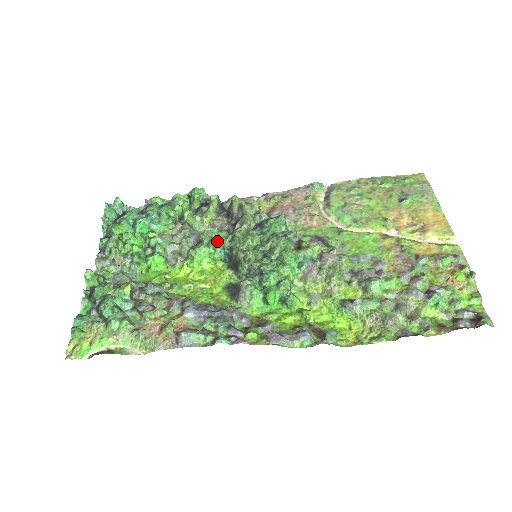
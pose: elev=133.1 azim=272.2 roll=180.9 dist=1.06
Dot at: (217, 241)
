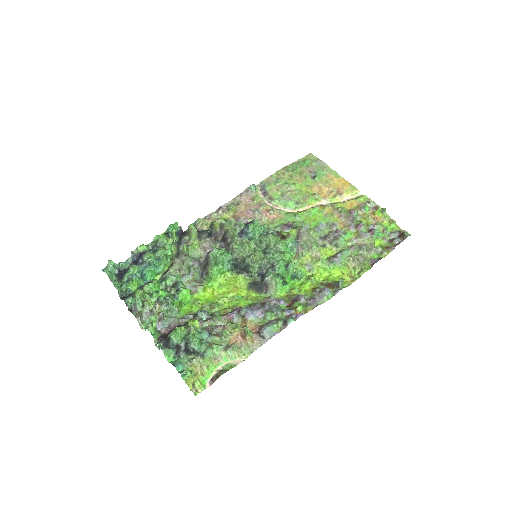
Dot at: (222, 258)
